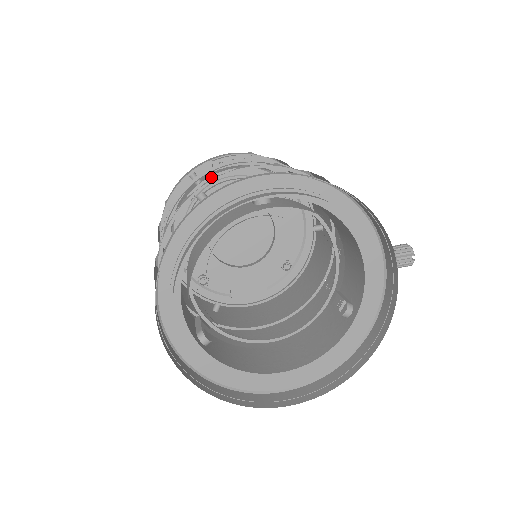
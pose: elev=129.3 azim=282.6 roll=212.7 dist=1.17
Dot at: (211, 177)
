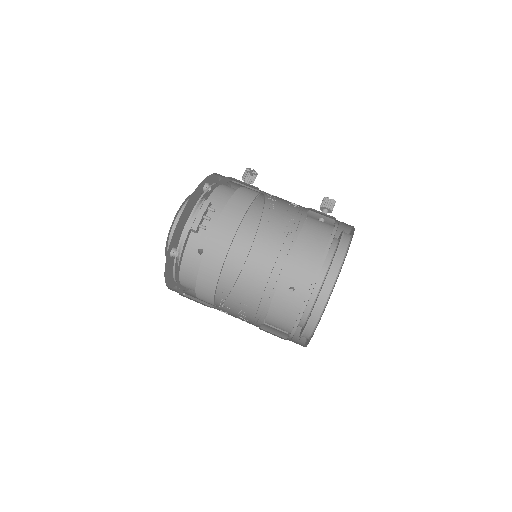
Dot at: occluded
